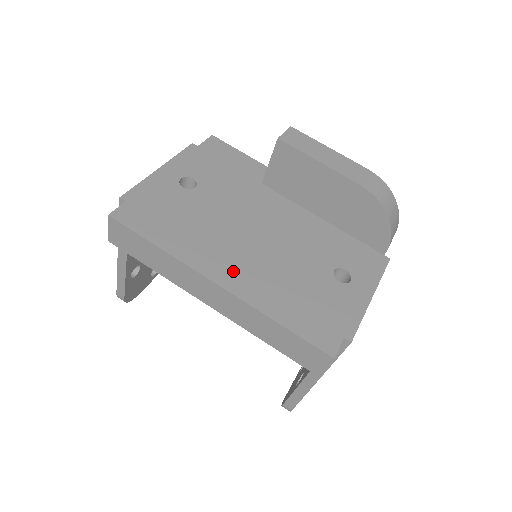
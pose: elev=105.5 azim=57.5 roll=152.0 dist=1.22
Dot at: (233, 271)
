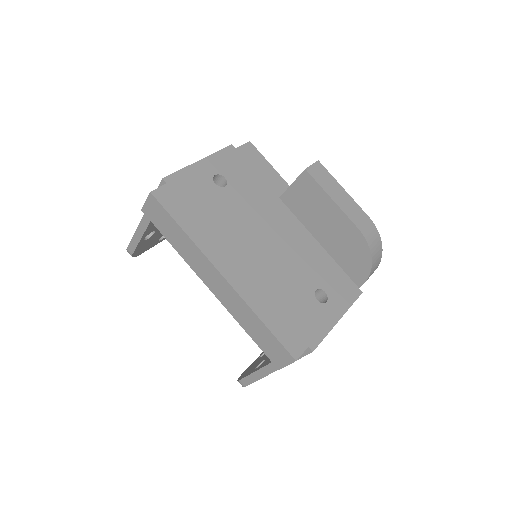
Dot at: (238, 268)
